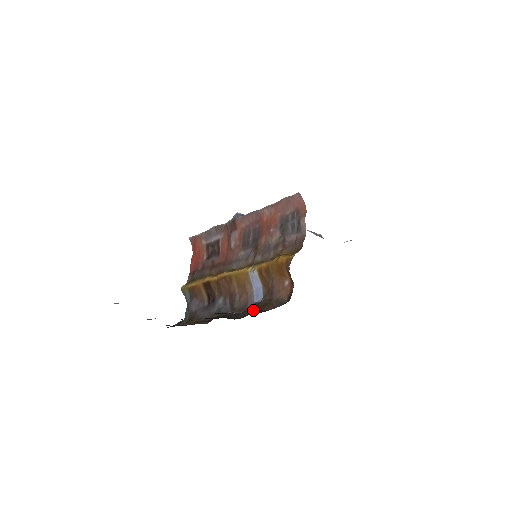
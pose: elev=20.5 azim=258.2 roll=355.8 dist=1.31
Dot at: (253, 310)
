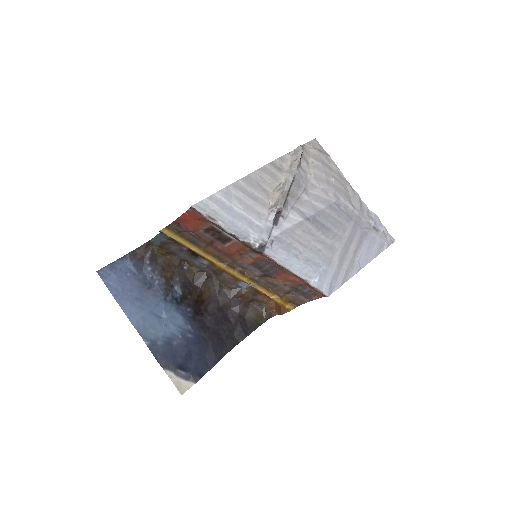
Dot at: (238, 299)
